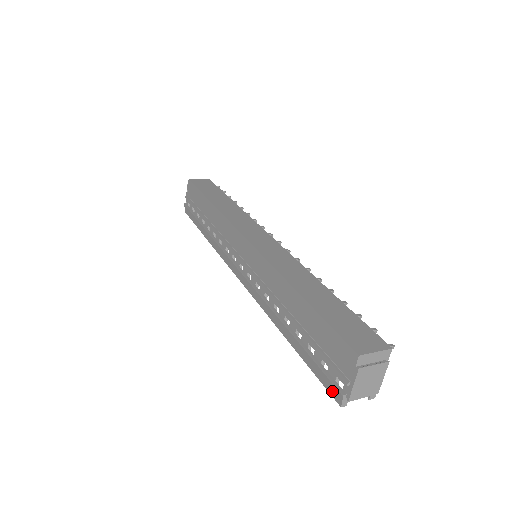
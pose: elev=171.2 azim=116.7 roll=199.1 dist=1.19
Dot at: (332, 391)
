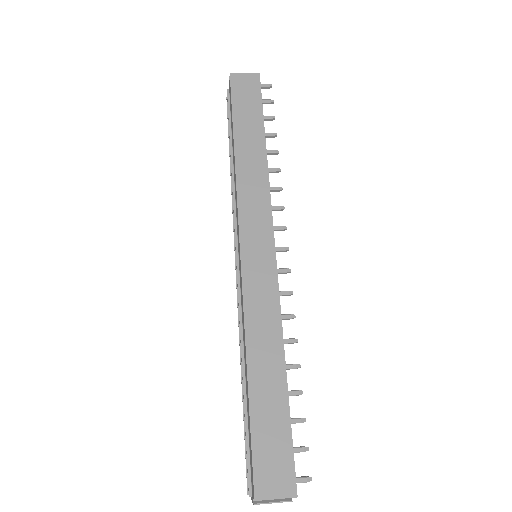
Dot at: (247, 476)
